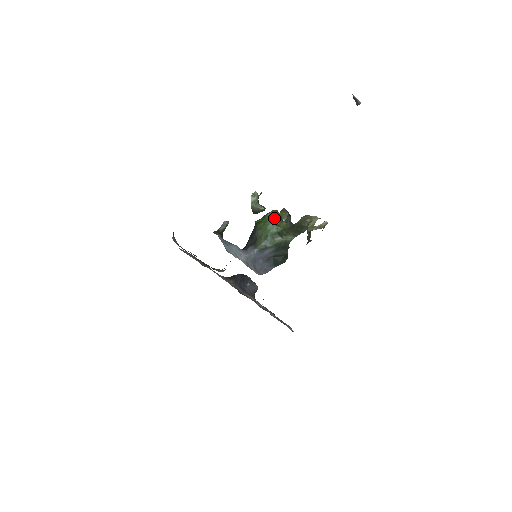
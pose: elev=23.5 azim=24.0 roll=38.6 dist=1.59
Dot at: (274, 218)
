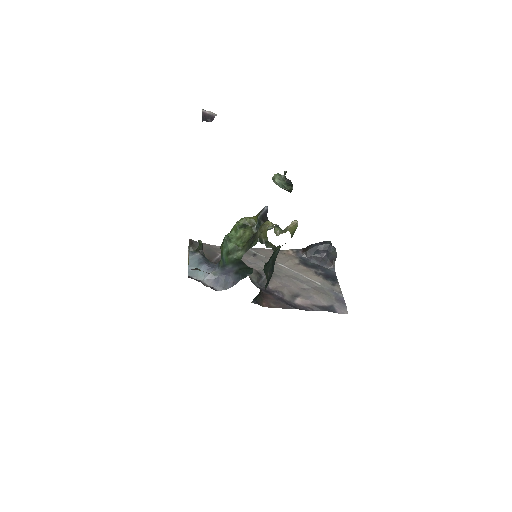
Dot at: (237, 230)
